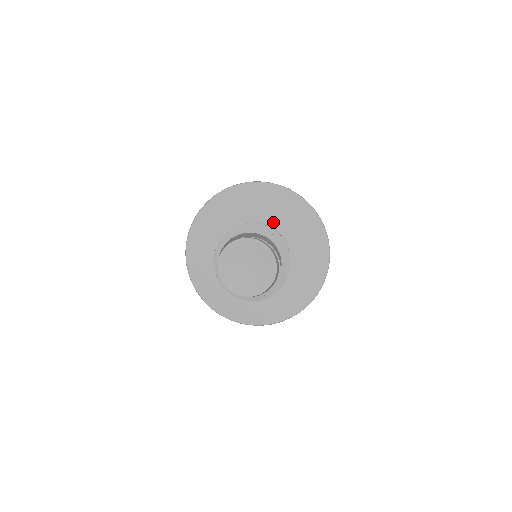
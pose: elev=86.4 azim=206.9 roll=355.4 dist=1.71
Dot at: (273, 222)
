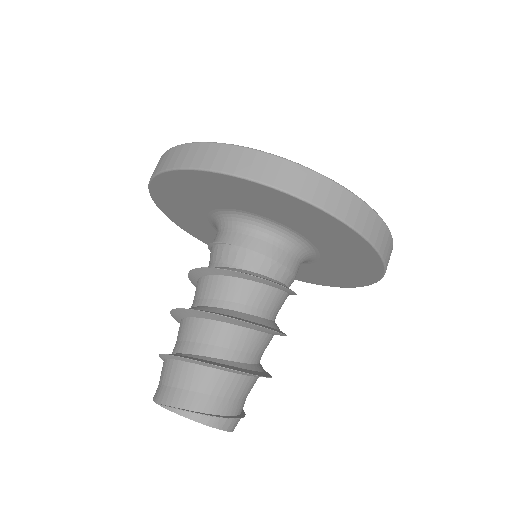
Dot at: (266, 217)
